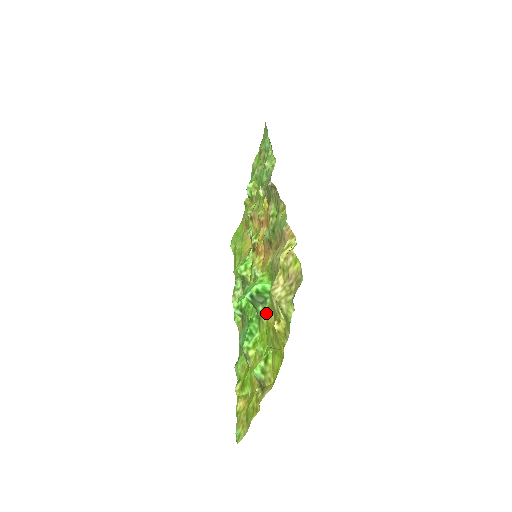
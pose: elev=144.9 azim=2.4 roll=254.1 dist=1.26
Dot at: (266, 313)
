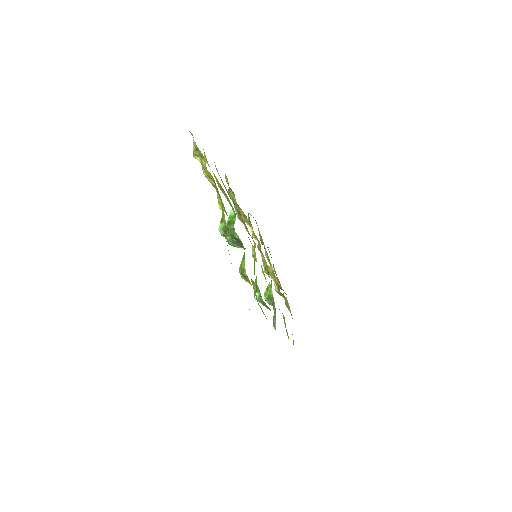
Dot at: occluded
